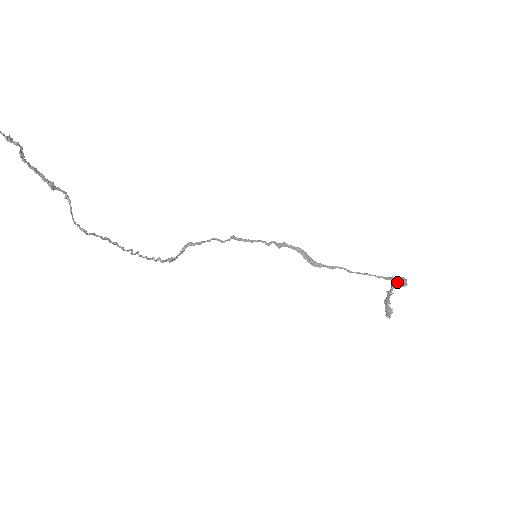
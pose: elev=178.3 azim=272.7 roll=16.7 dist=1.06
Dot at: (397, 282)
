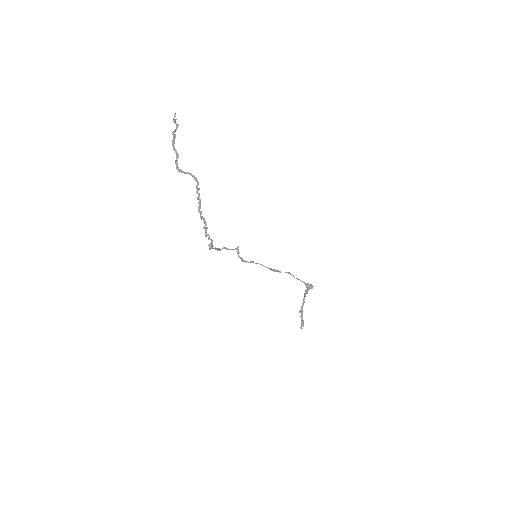
Dot at: (310, 284)
